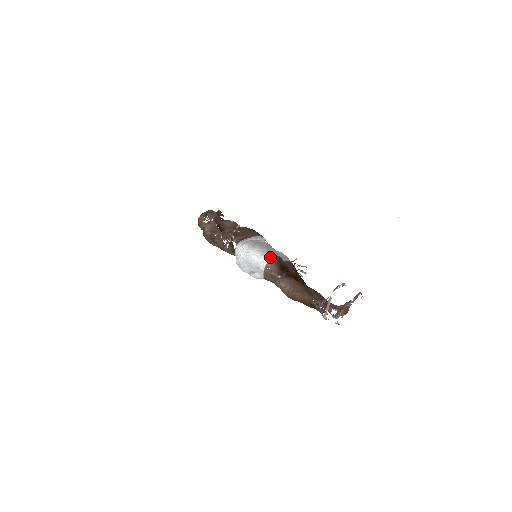
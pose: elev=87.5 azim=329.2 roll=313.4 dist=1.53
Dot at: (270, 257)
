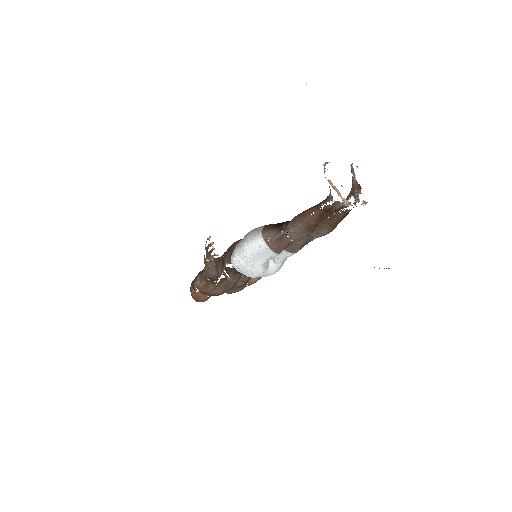
Dot at: (260, 231)
